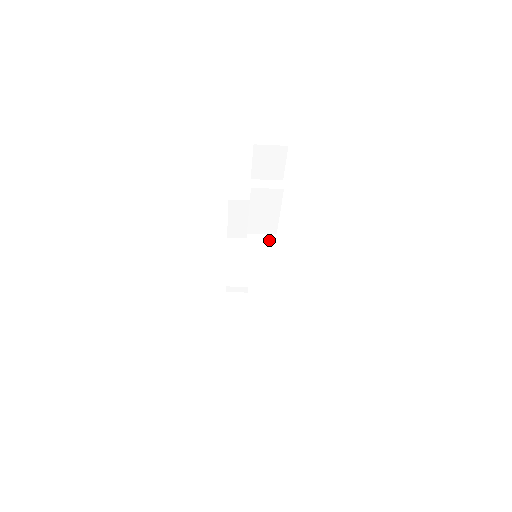
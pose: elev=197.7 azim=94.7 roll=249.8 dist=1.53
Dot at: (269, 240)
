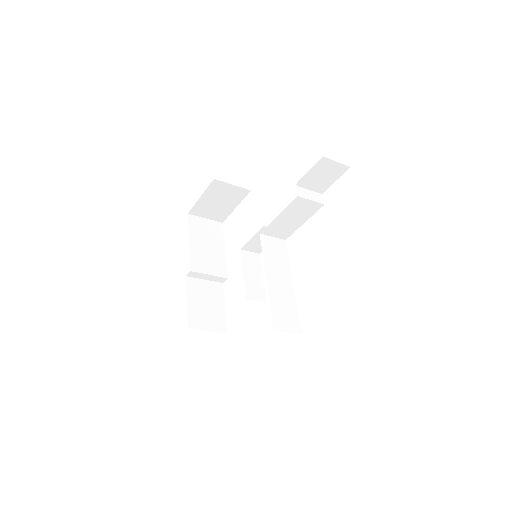
Dot at: (280, 245)
